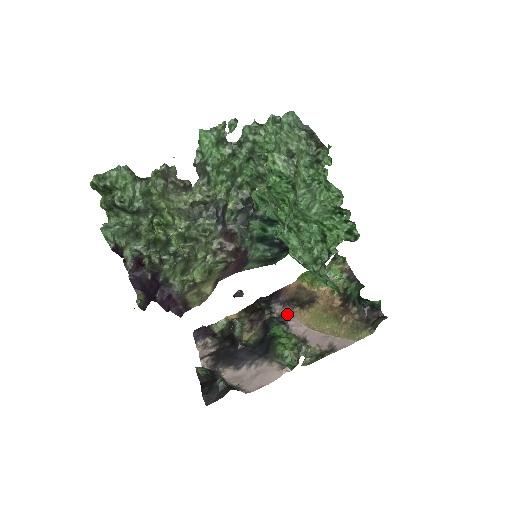
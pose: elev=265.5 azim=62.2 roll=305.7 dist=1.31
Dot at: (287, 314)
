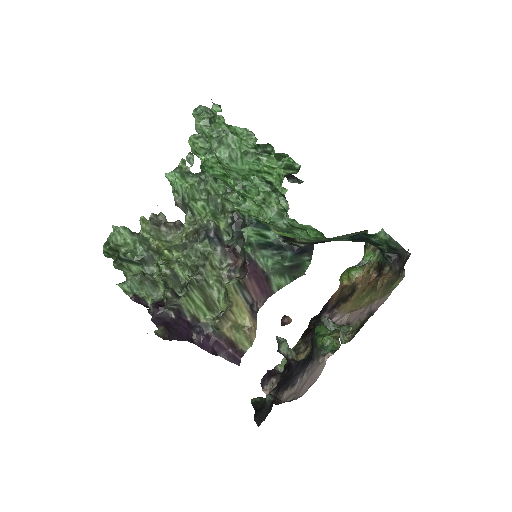
Dot at: (332, 314)
